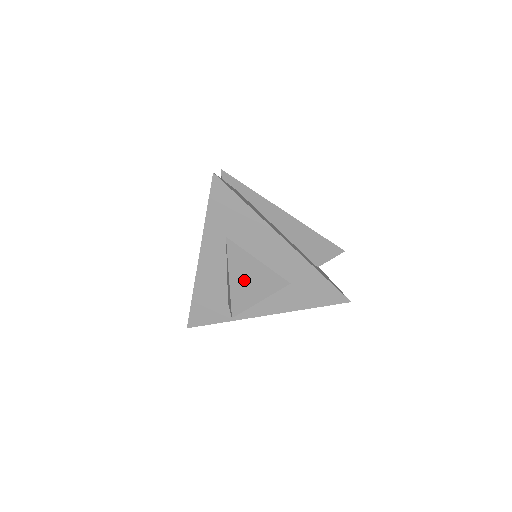
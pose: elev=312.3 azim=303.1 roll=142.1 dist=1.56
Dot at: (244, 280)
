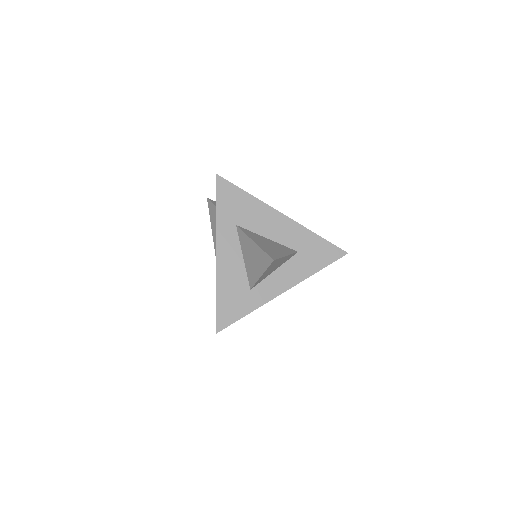
Dot at: (266, 245)
